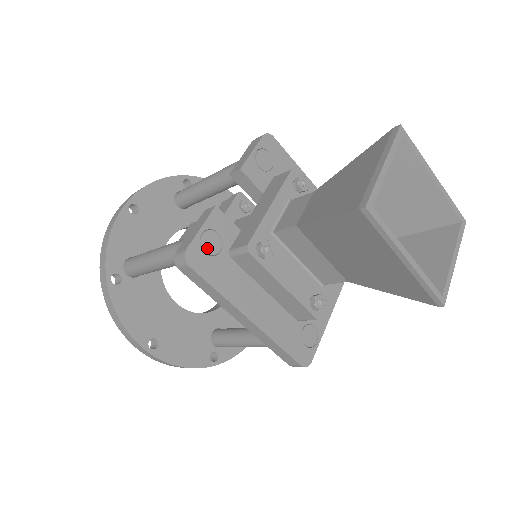
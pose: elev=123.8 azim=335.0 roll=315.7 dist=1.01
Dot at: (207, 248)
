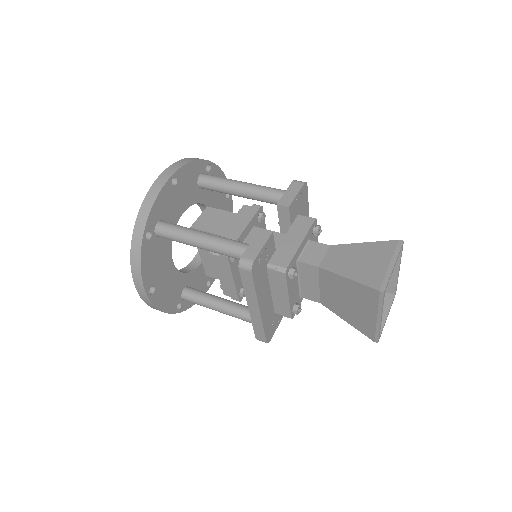
Dot at: (261, 261)
